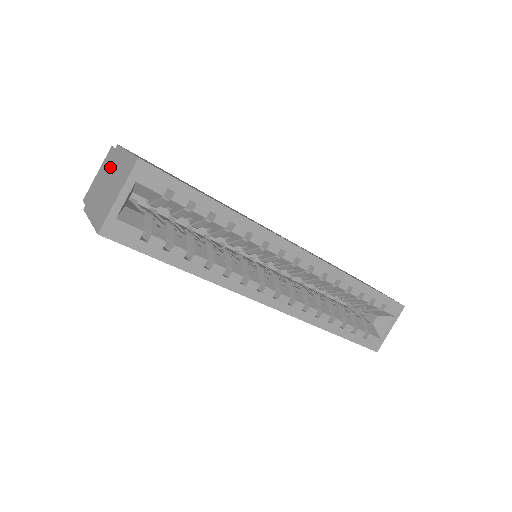
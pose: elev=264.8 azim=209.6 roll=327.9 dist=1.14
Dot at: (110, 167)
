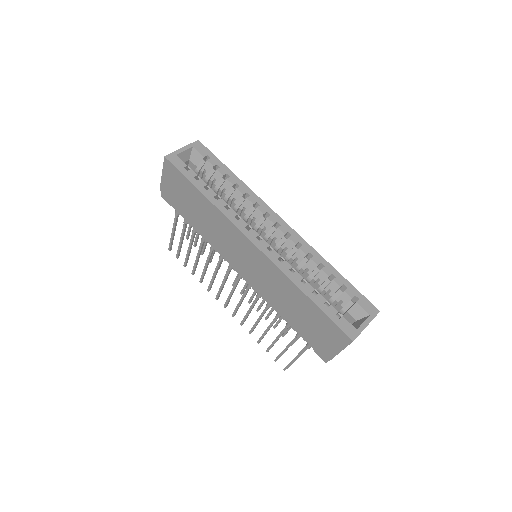
Dot at: occluded
